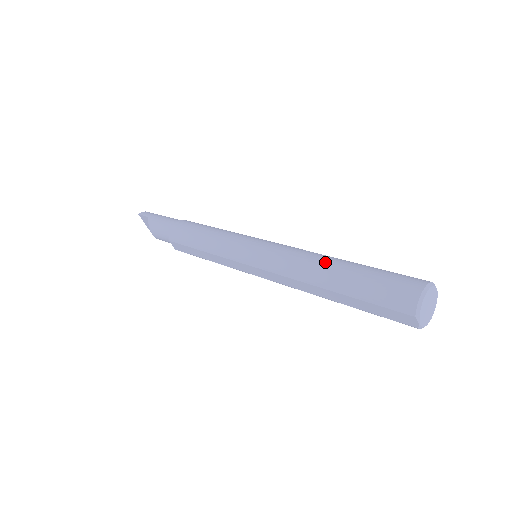
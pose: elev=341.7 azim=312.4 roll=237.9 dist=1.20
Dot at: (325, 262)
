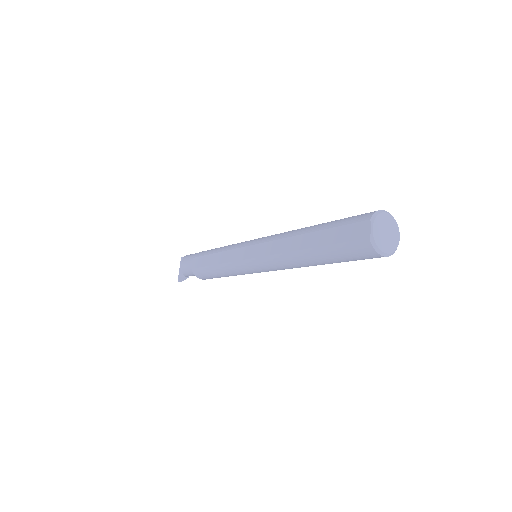
Dot at: occluded
